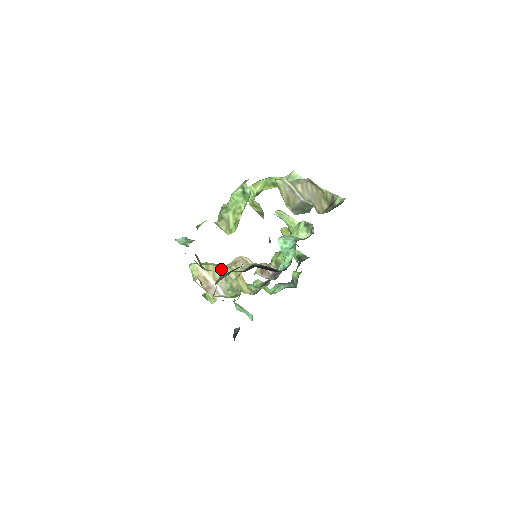
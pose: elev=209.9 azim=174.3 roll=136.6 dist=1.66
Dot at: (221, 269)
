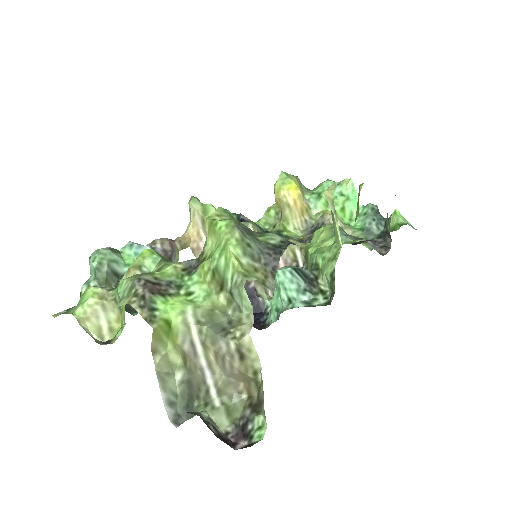
Dot at: occluded
